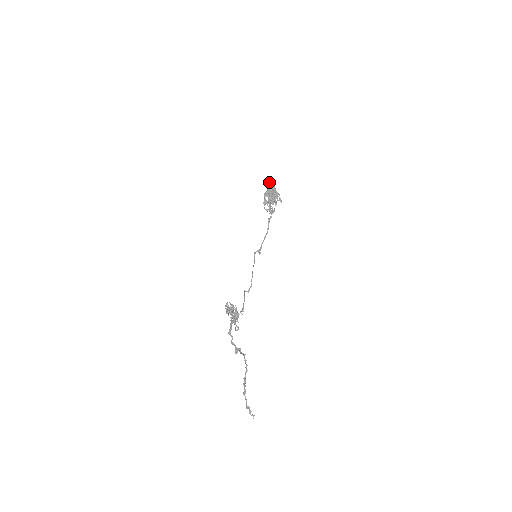
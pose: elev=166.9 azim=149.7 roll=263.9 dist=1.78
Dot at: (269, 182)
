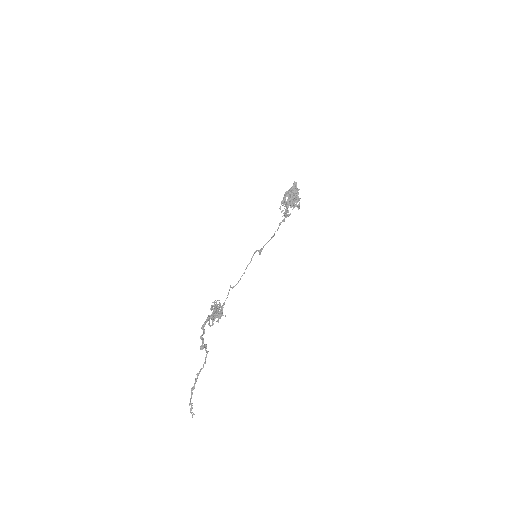
Dot at: (295, 183)
